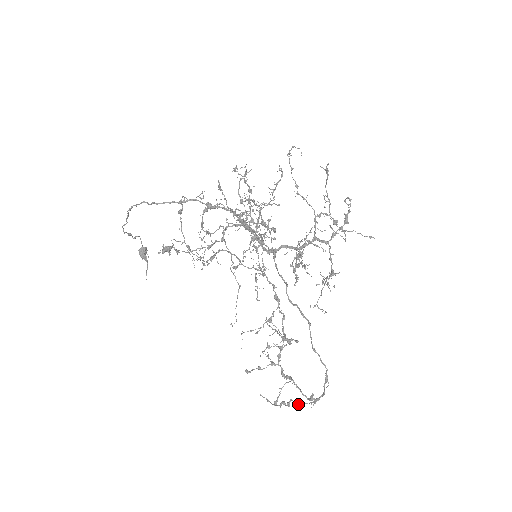
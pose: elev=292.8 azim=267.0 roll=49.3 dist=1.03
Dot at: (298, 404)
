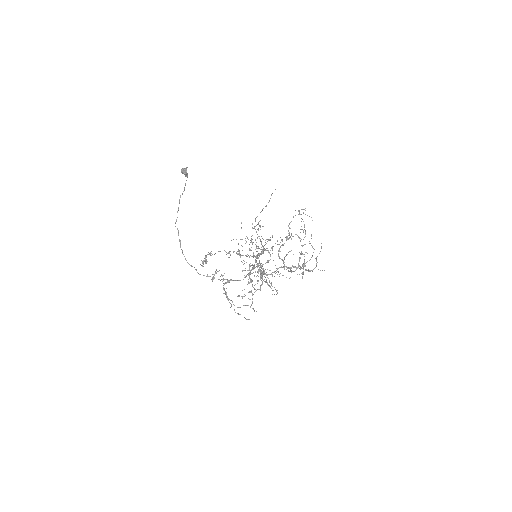
Dot at: occluded
